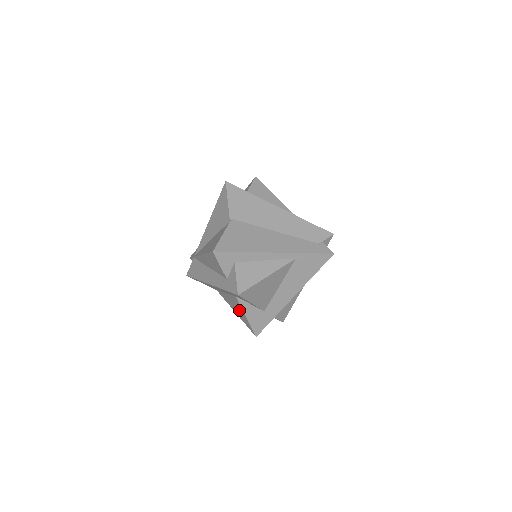
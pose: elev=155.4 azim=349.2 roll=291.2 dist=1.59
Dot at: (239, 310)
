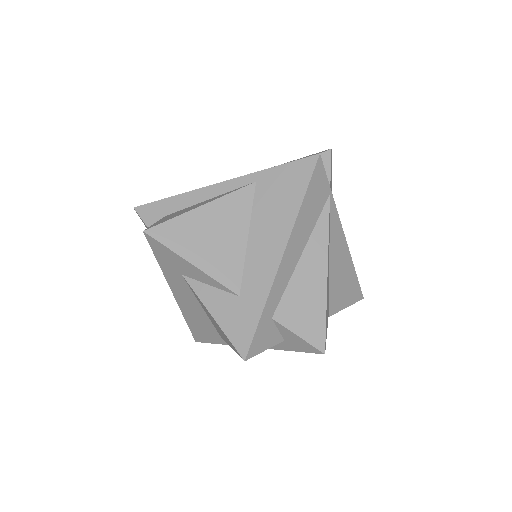
Dot at: (211, 318)
